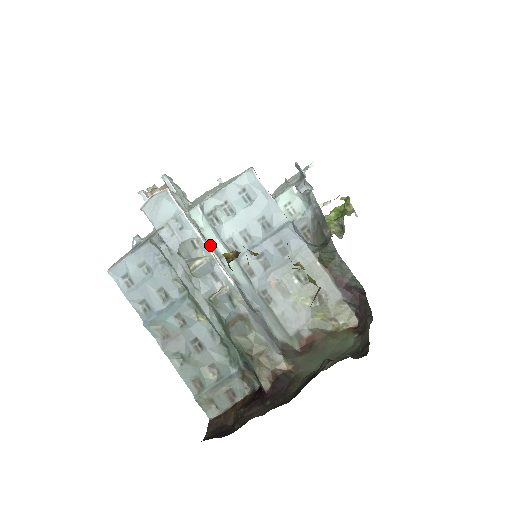
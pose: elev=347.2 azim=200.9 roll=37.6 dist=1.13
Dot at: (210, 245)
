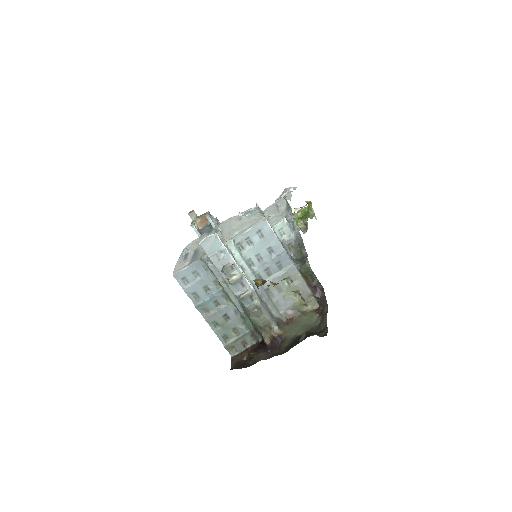
Dot at: (238, 264)
